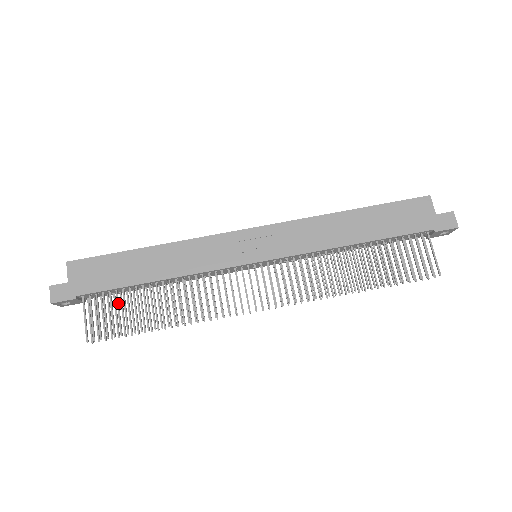
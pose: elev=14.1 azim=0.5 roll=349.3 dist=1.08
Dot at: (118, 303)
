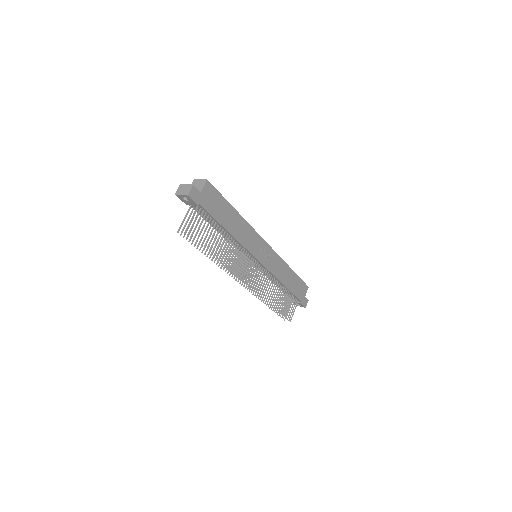
Dot at: occluded
